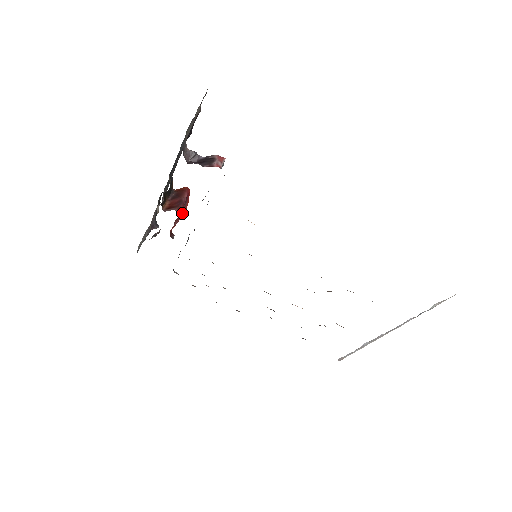
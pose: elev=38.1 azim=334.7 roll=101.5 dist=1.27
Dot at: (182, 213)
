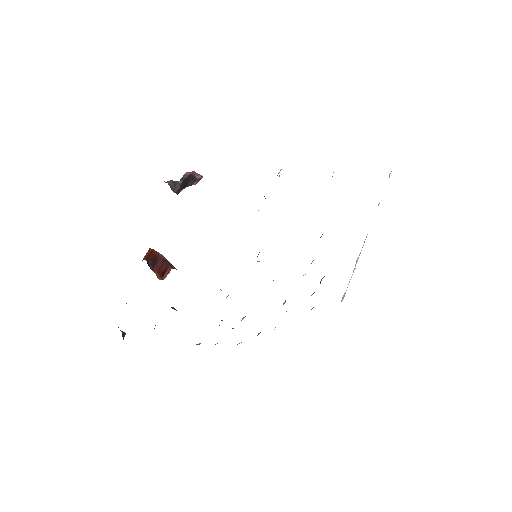
Dot at: occluded
